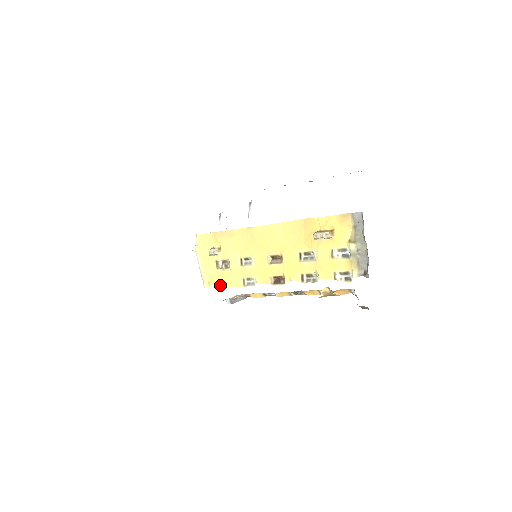
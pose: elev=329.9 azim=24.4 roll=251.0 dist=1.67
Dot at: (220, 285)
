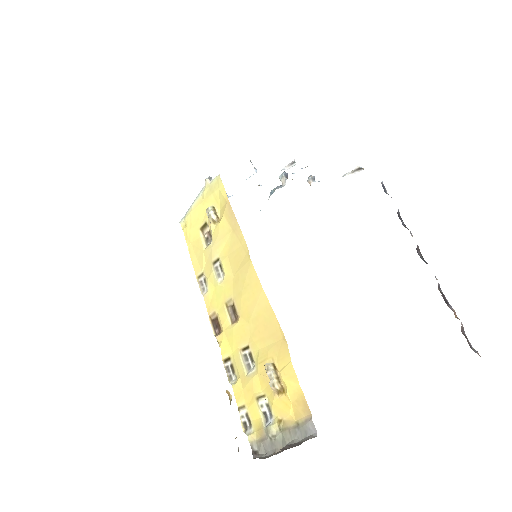
Dot at: (188, 244)
